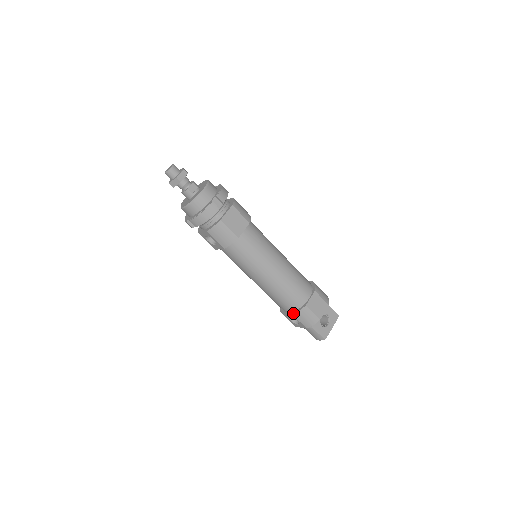
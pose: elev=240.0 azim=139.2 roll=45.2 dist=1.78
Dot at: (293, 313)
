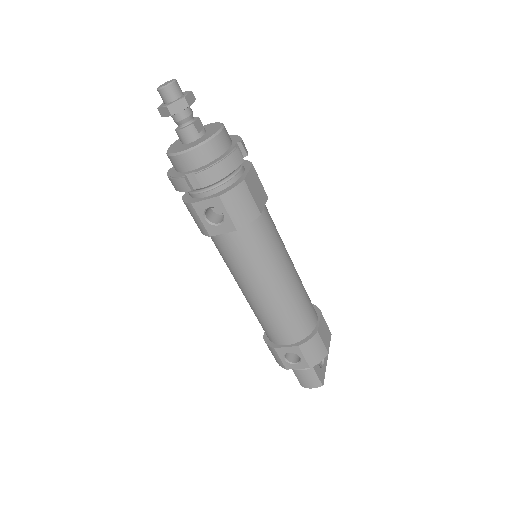
Dot at: (300, 344)
